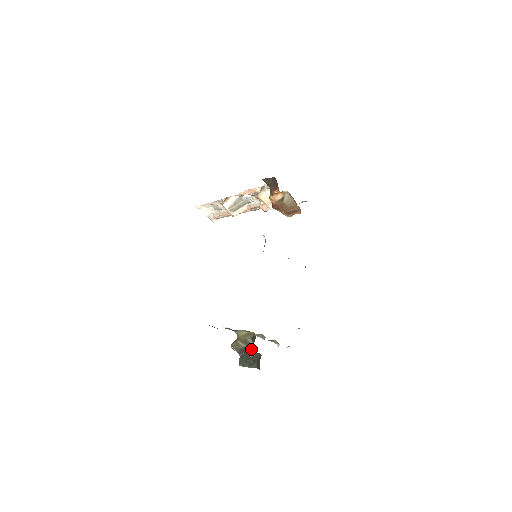
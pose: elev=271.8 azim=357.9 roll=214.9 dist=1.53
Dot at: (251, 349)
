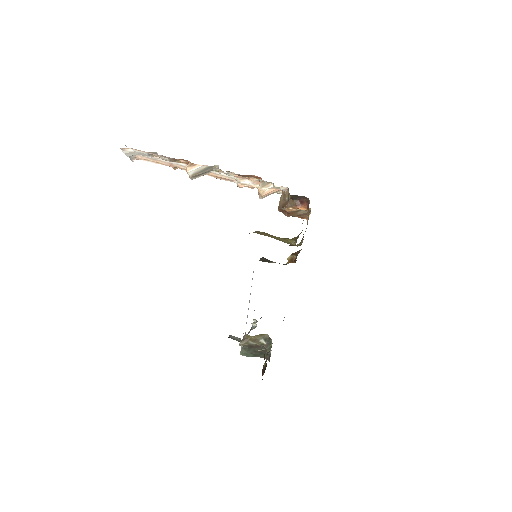
Dot at: (262, 346)
